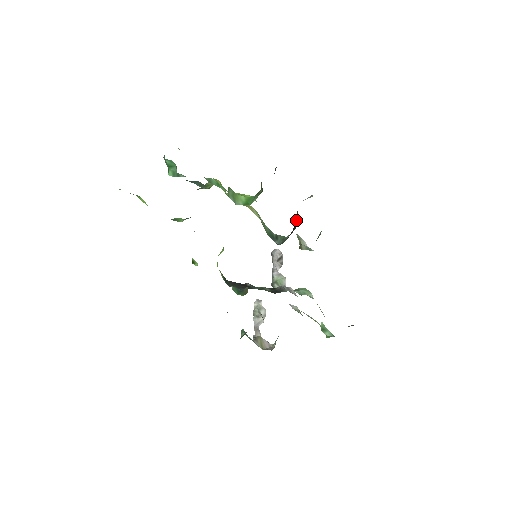
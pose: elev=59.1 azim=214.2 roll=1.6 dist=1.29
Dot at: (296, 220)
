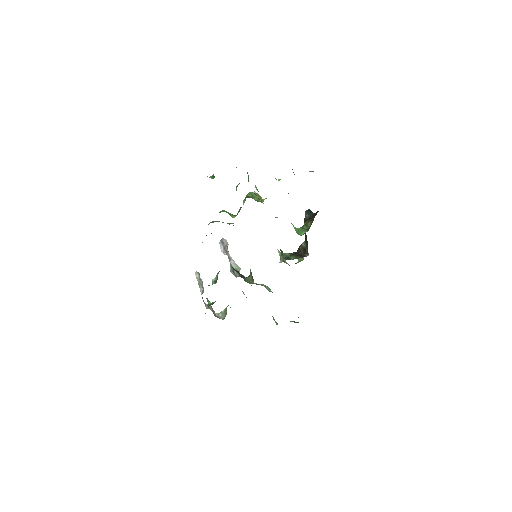
Dot at: (304, 249)
